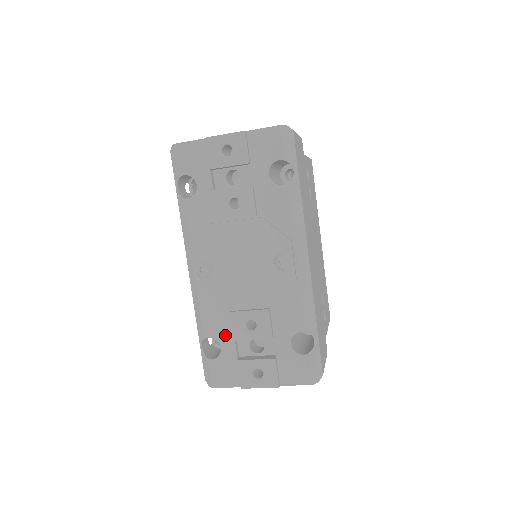
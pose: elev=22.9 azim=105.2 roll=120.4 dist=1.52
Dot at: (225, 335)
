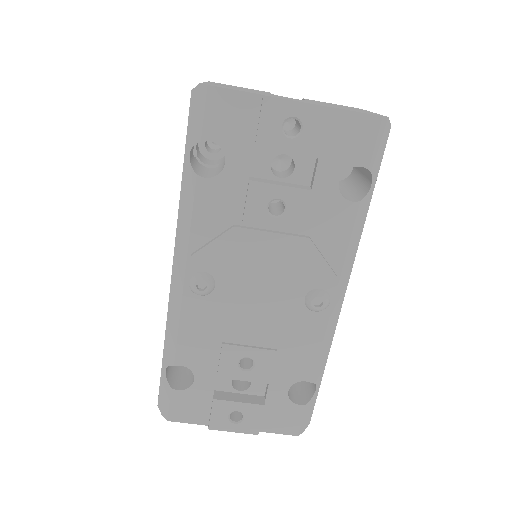
Dot at: (205, 367)
